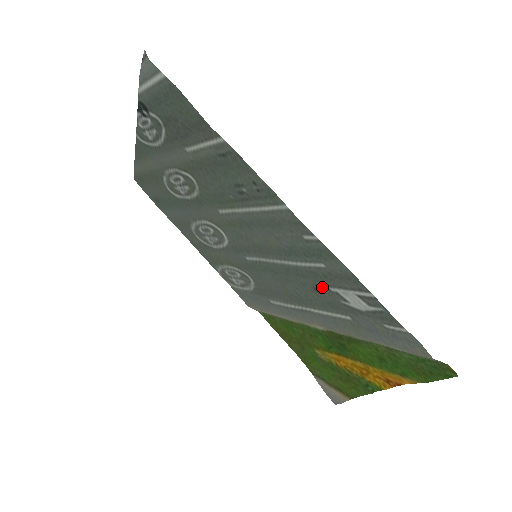
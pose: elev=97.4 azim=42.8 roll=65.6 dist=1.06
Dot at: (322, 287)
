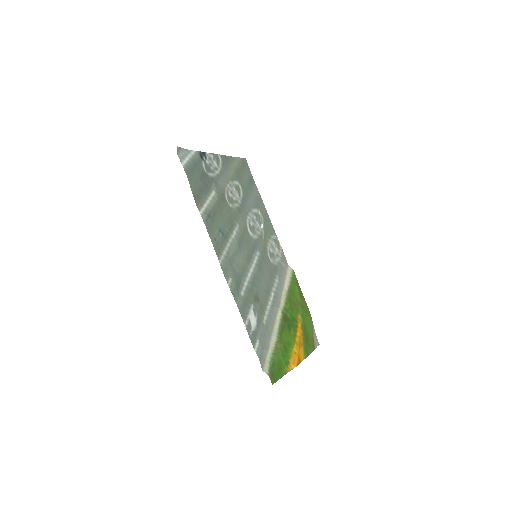
Dot at: (254, 300)
